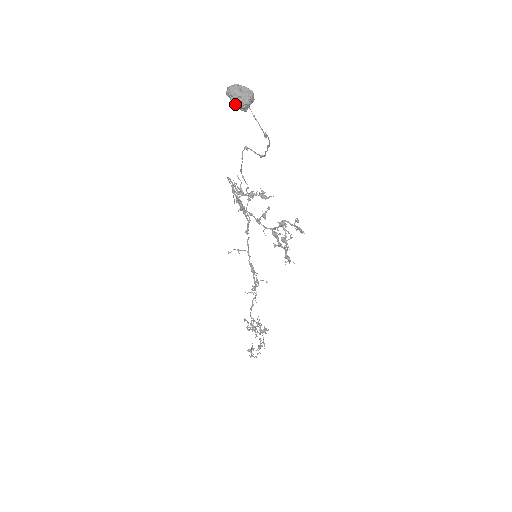
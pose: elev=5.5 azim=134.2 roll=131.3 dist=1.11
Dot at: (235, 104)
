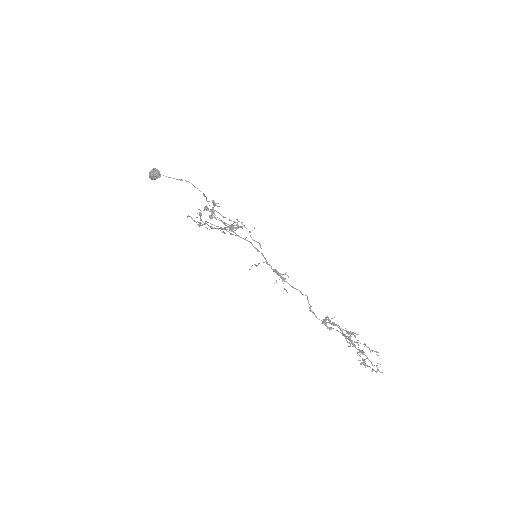
Dot at: (152, 179)
